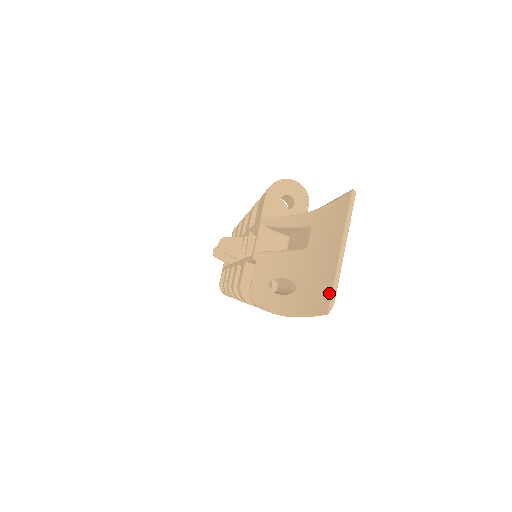
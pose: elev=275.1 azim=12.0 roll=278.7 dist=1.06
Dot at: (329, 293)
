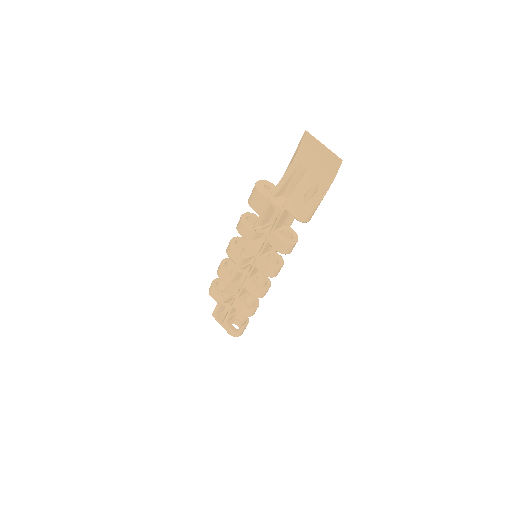
Dot at: (335, 157)
